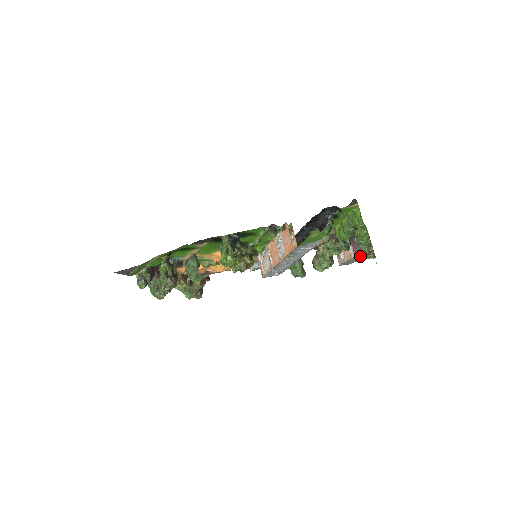
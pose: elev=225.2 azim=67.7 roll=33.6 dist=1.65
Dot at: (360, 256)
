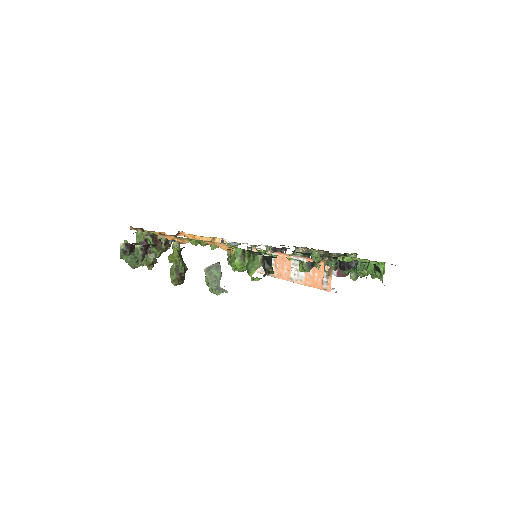
Dot at: (340, 276)
